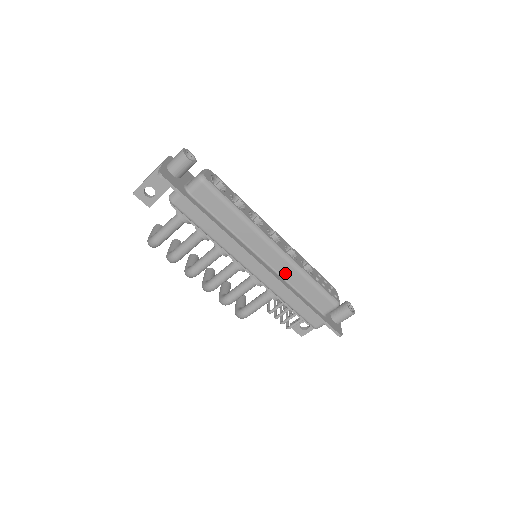
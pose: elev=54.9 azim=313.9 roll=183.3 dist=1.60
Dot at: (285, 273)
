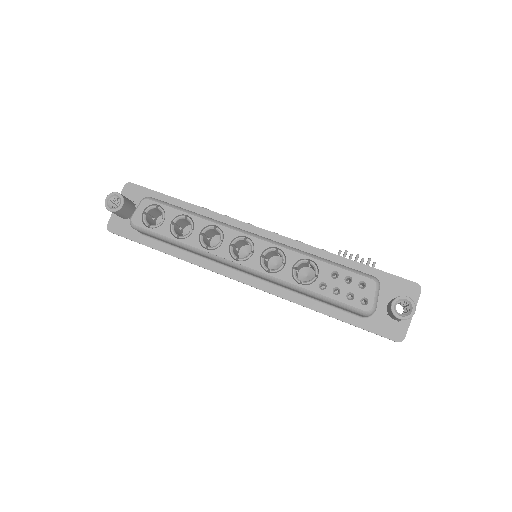
Dot at: (278, 284)
